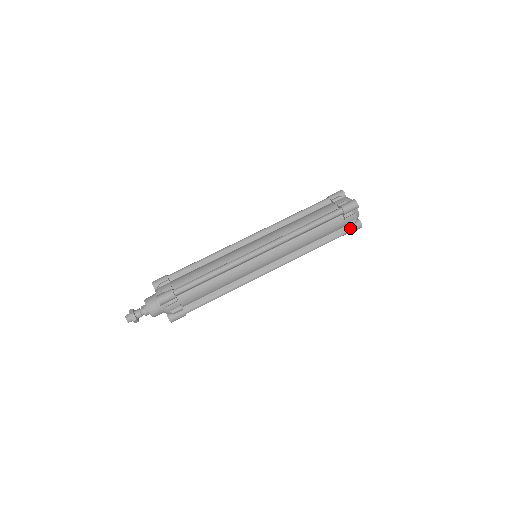
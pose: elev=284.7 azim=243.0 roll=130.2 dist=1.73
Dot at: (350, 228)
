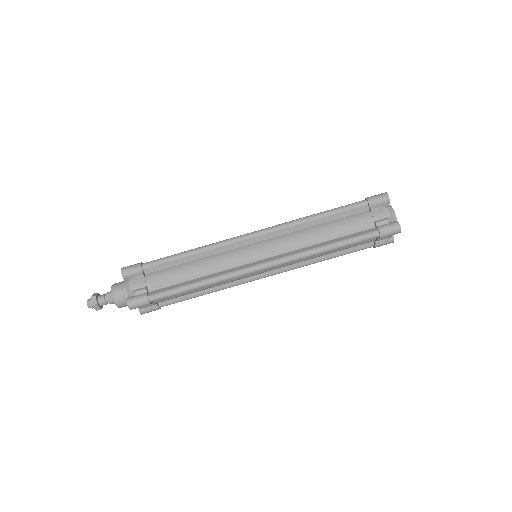
Dot at: (378, 244)
